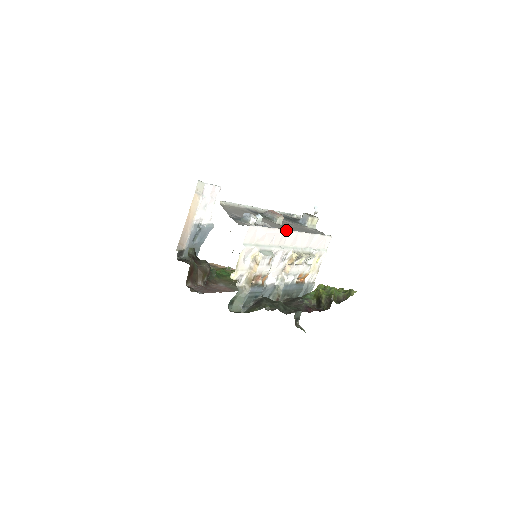
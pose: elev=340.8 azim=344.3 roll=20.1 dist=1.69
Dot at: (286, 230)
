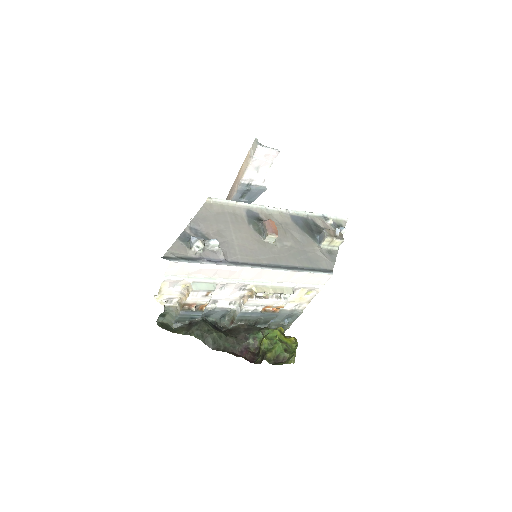
Dot at: (239, 267)
